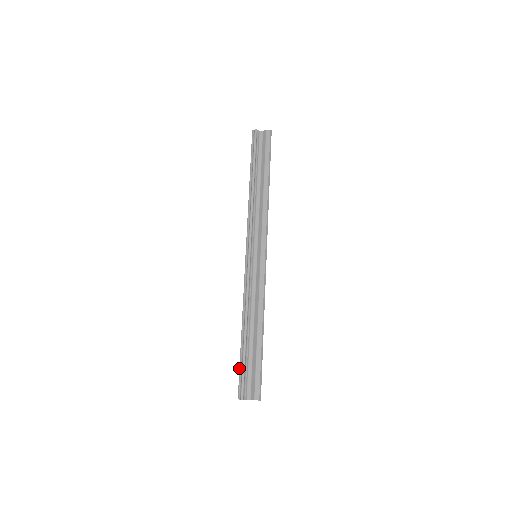
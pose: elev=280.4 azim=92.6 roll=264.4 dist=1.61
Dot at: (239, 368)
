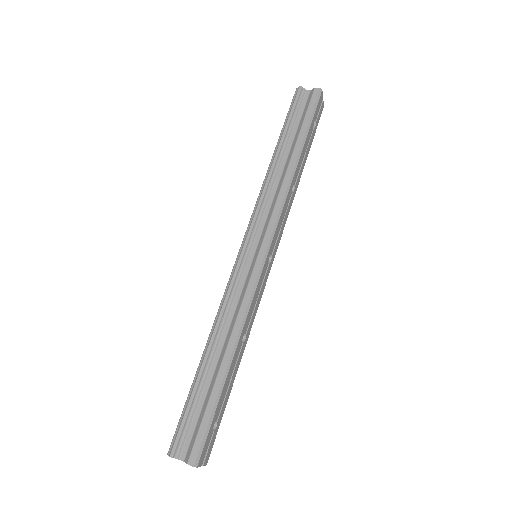
Dot at: occluded
